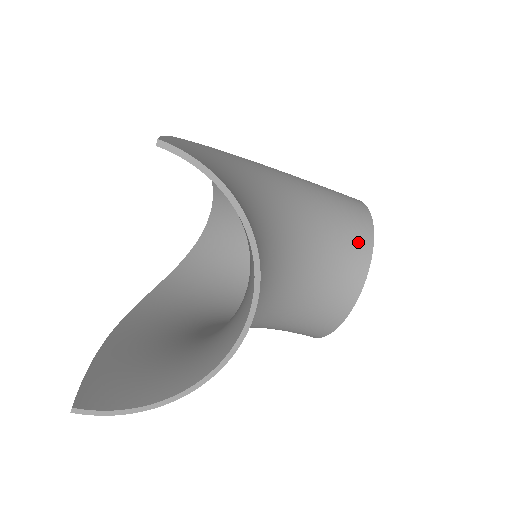
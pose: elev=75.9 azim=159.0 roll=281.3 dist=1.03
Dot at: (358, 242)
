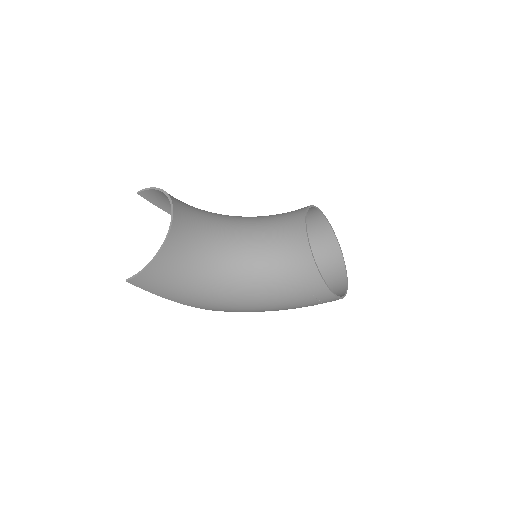
Dot at: (297, 212)
